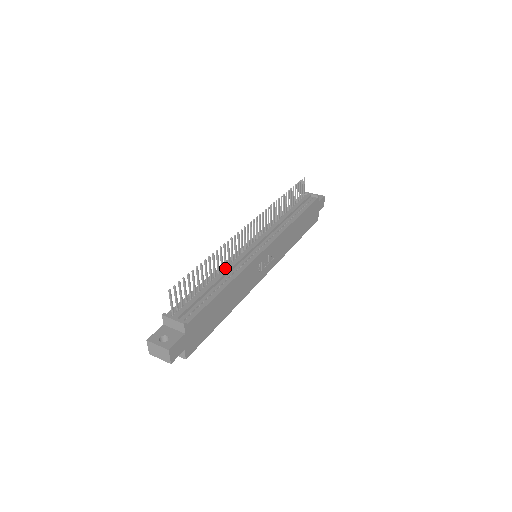
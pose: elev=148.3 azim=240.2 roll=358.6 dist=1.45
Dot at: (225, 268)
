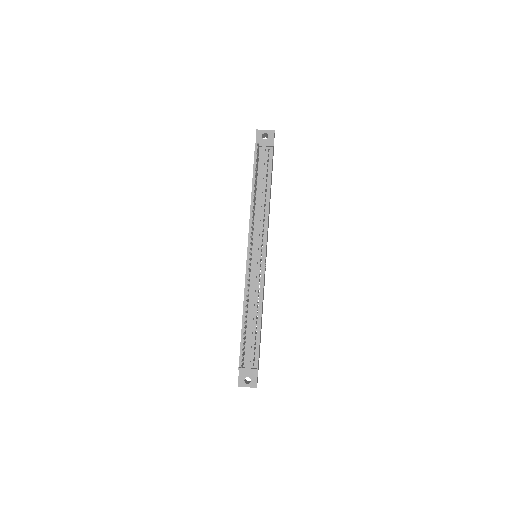
Dot at: (249, 298)
